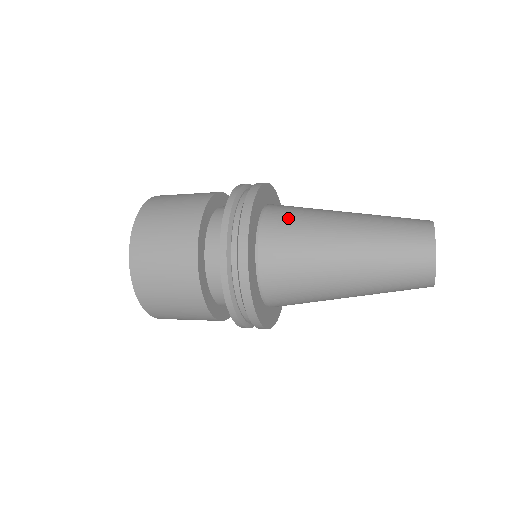
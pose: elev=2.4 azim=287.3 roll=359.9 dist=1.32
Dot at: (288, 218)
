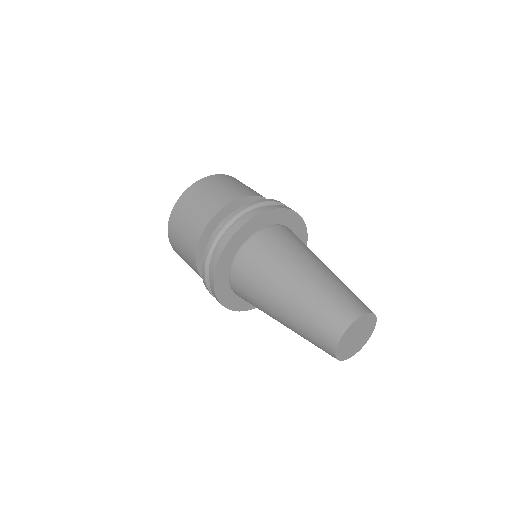
Dot at: (251, 267)
